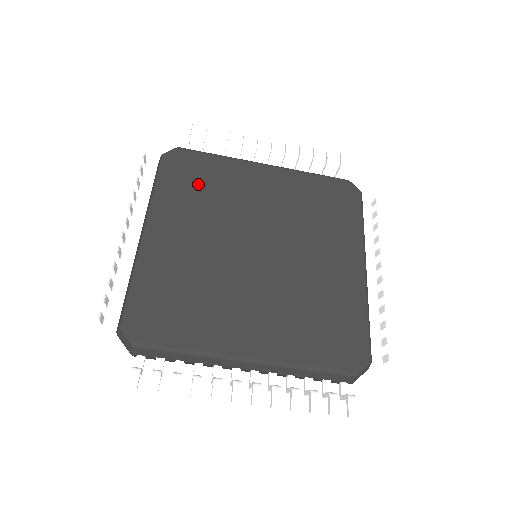
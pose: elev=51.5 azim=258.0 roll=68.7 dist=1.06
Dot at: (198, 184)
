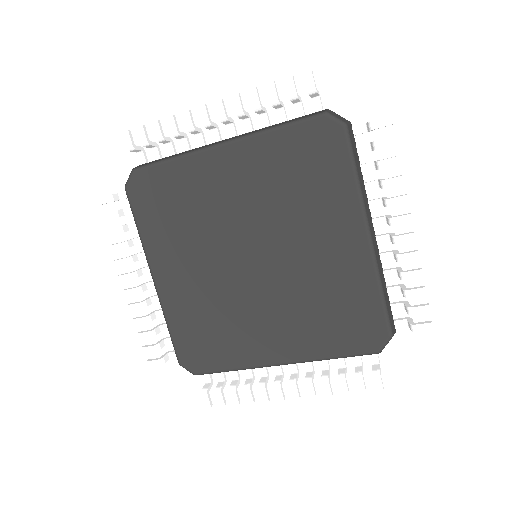
Dot at: (170, 209)
